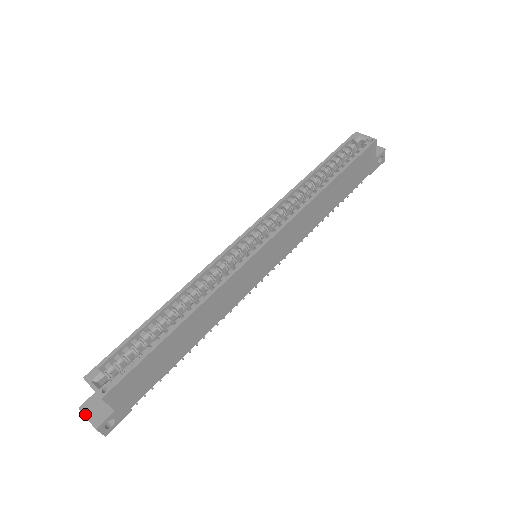
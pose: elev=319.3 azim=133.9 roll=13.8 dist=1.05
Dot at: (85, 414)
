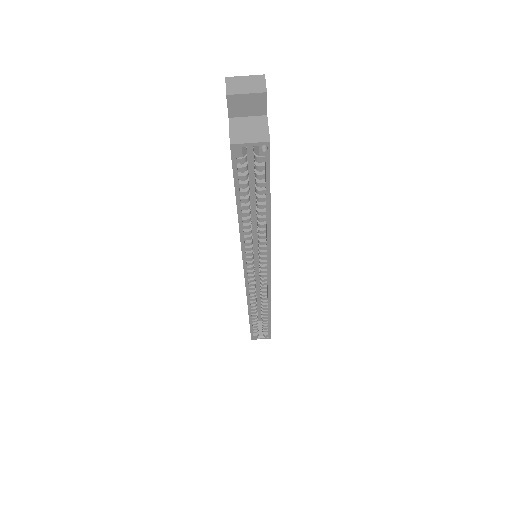
Dot at: occluded
